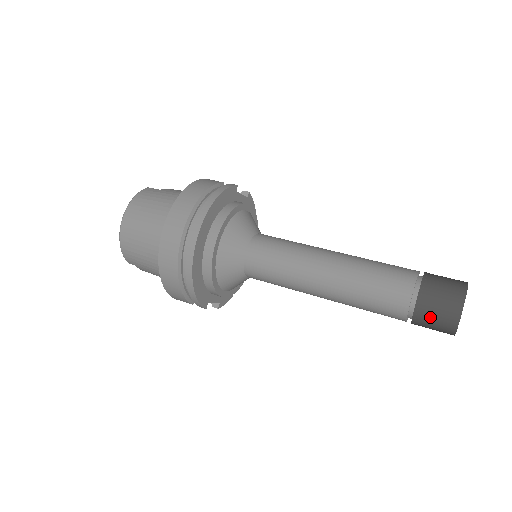
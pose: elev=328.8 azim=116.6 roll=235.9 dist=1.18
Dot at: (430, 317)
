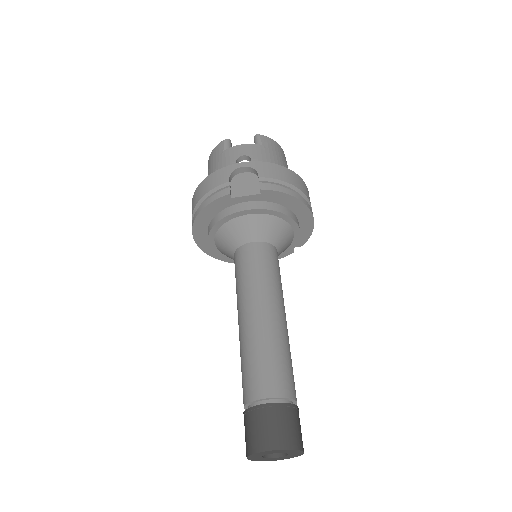
Dot at: occluded
